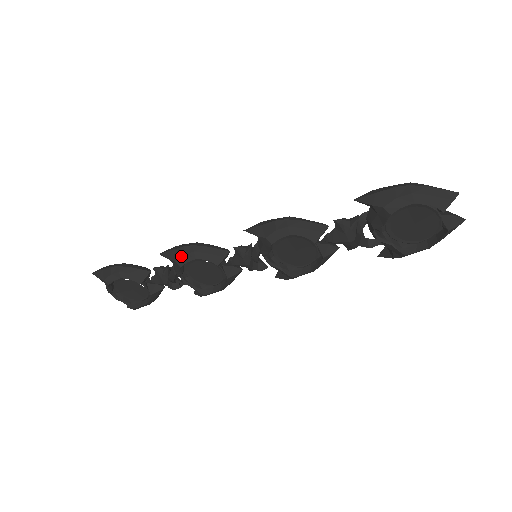
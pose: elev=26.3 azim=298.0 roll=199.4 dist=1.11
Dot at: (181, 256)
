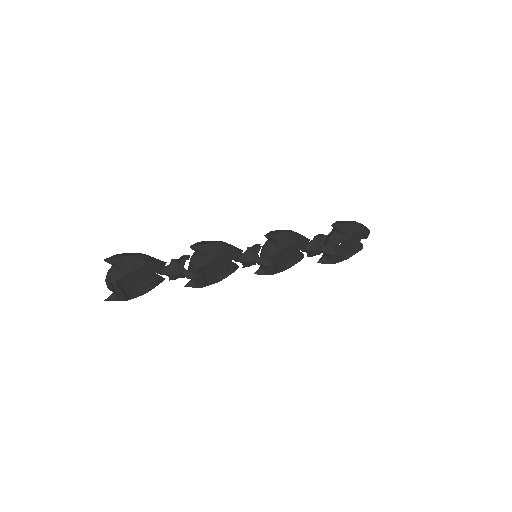
Dot at: (214, 250)
